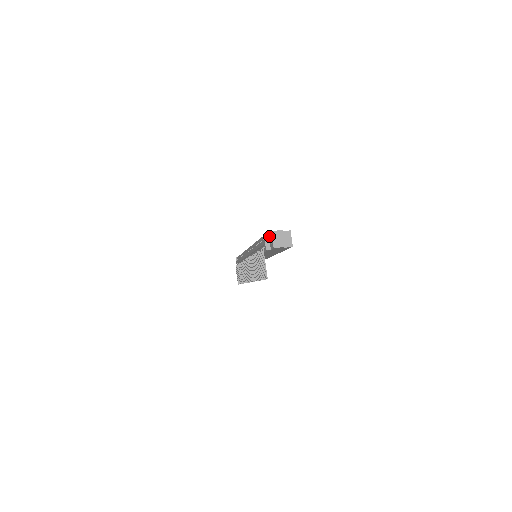
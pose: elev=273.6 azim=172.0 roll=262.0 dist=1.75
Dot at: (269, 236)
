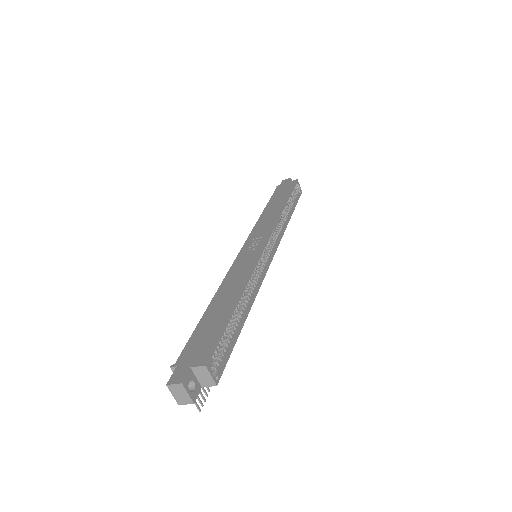
Dot at: (177, 373)
